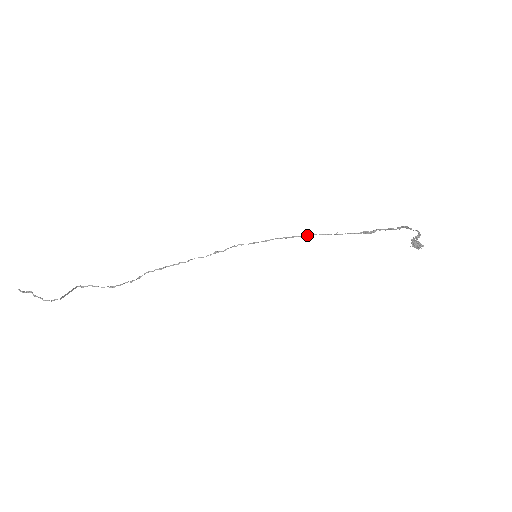
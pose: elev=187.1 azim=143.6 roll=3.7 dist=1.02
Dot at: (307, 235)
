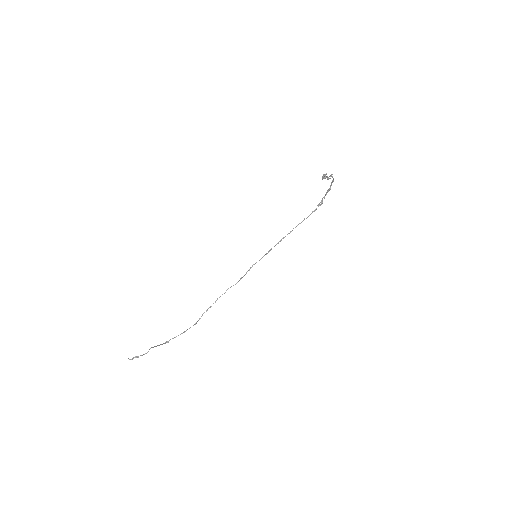
Dot at: occluded
